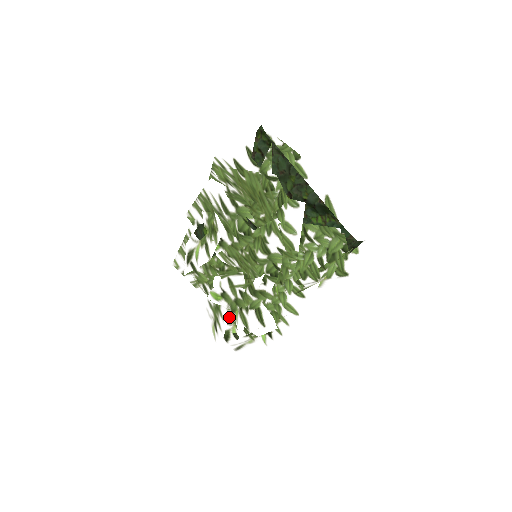
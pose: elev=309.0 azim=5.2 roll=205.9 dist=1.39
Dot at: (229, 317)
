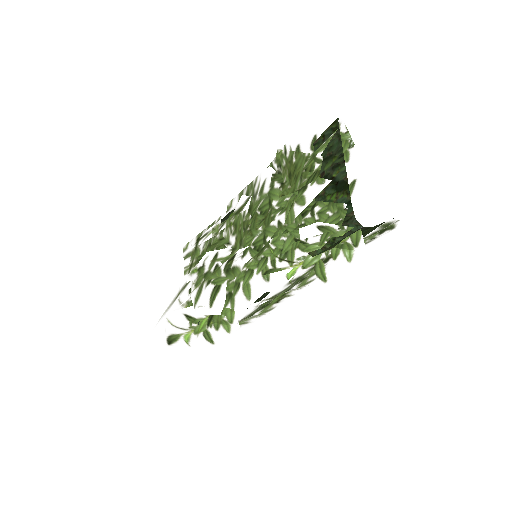
Dot at: (188, 289)
